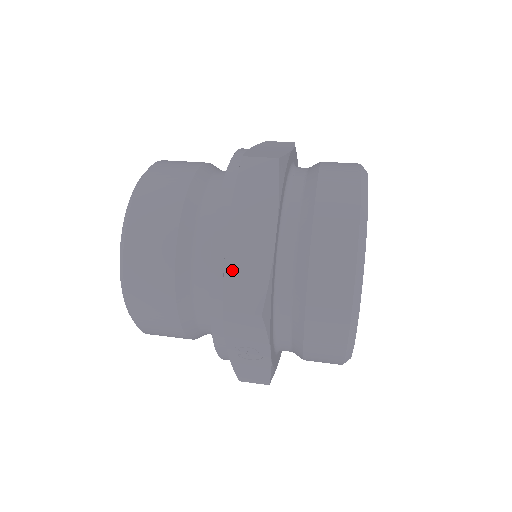
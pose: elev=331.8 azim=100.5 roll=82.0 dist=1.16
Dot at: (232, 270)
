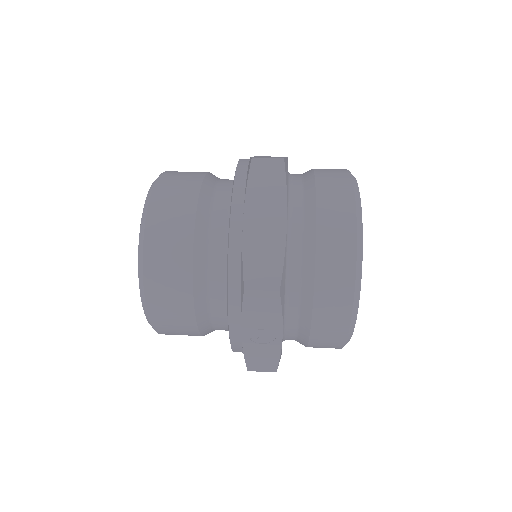
Dot at: (250, 254)
